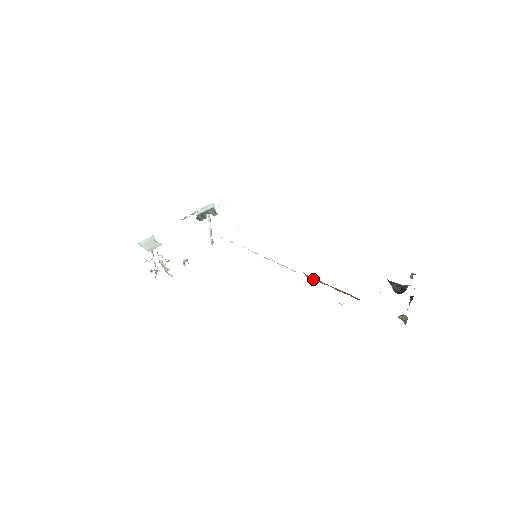
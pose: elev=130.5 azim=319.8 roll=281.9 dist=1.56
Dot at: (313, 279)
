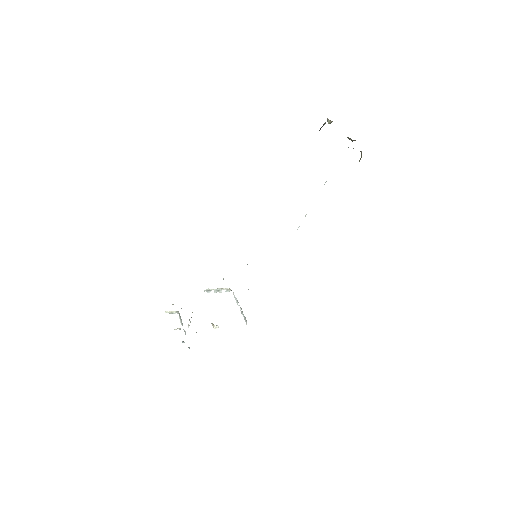
Dot at: occluded
